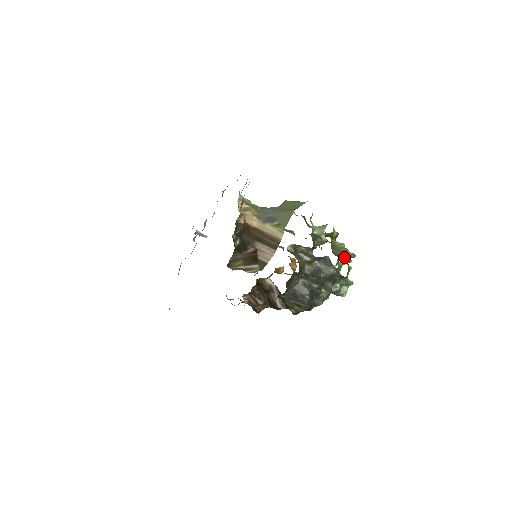
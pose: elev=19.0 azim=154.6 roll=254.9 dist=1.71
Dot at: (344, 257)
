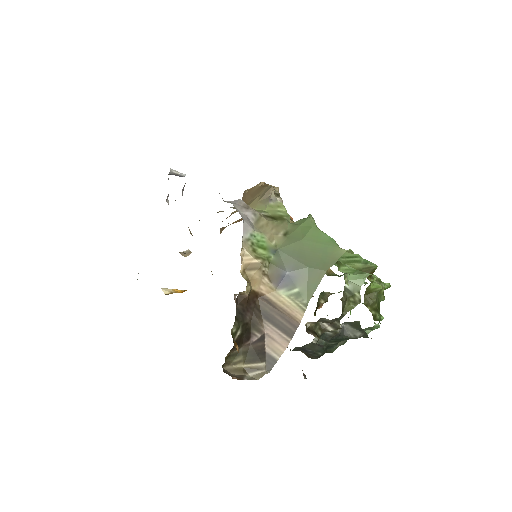
Dot at: (377, 301)
